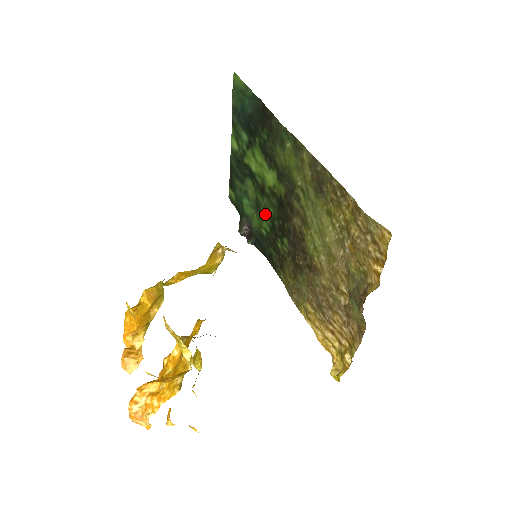
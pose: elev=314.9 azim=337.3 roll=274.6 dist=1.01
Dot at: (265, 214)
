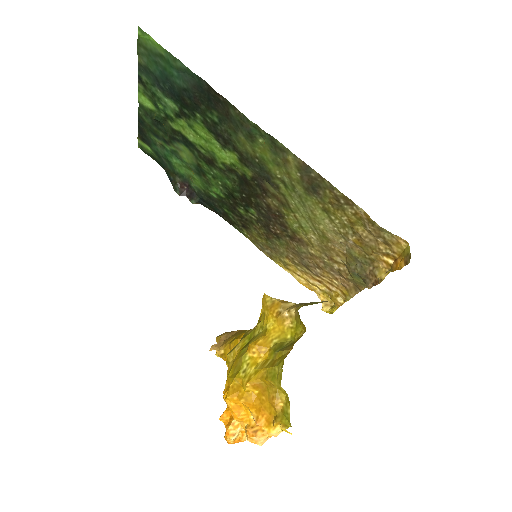
Dot at: (216, 182)
